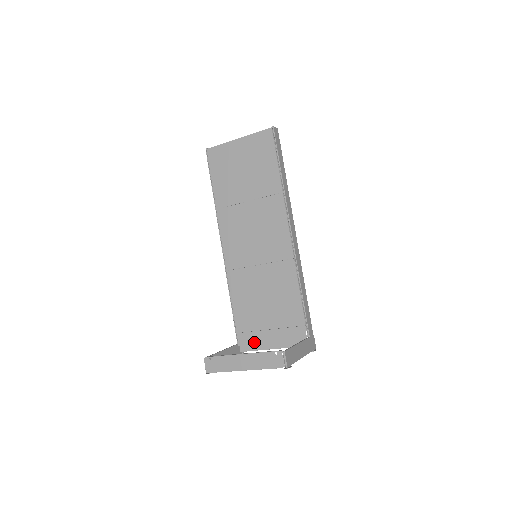
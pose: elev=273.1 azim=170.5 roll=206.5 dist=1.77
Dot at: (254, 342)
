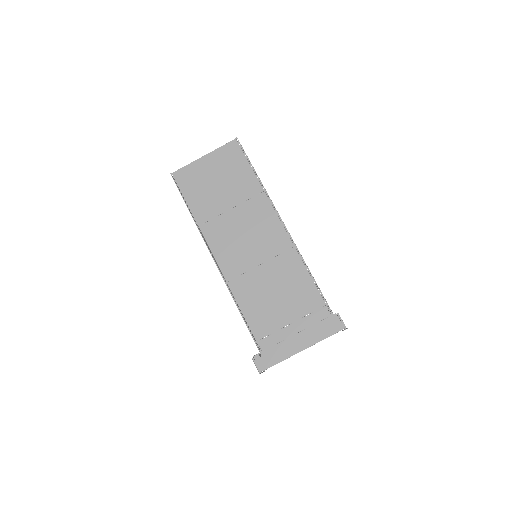
Dot at: occluded
